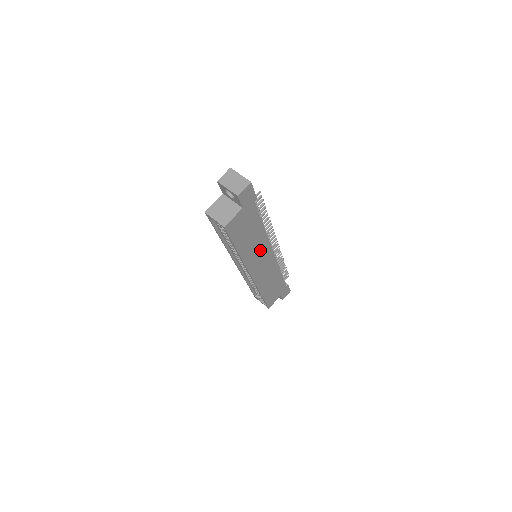
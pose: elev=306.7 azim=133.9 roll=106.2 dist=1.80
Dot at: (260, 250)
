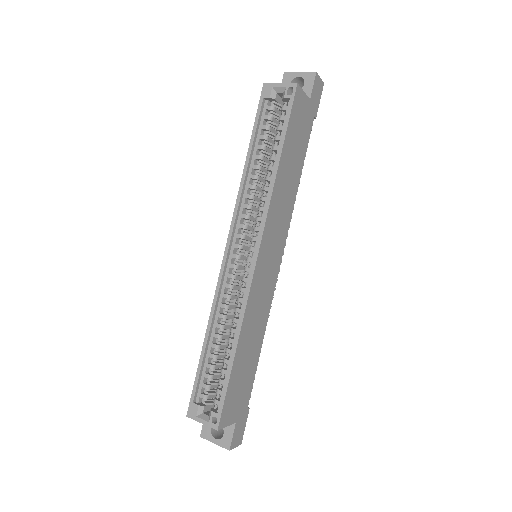
Dot at: (281, 219)
